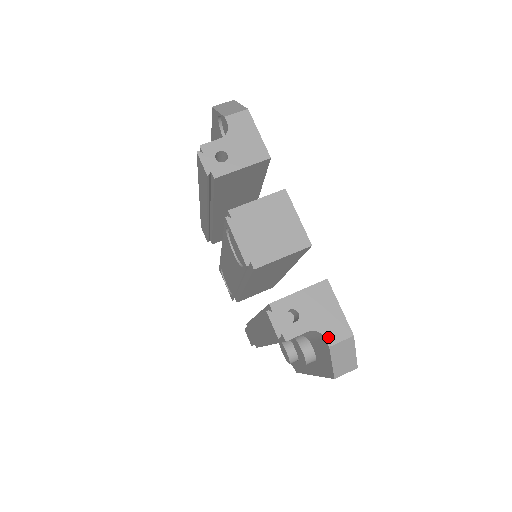
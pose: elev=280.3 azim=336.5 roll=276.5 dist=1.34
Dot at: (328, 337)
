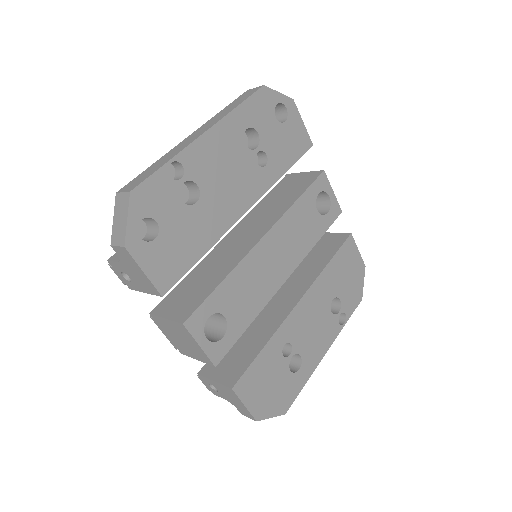
Dot at: (239, 410)
